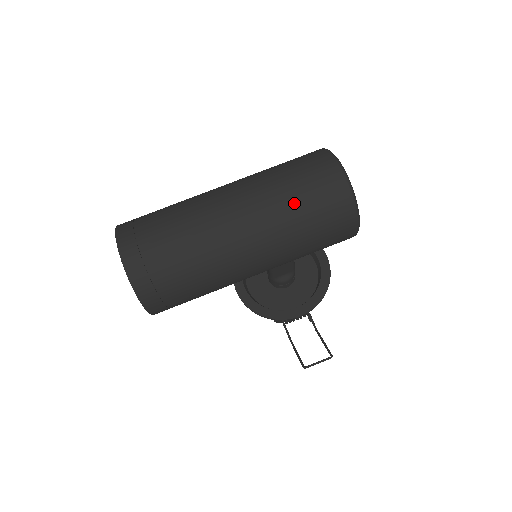
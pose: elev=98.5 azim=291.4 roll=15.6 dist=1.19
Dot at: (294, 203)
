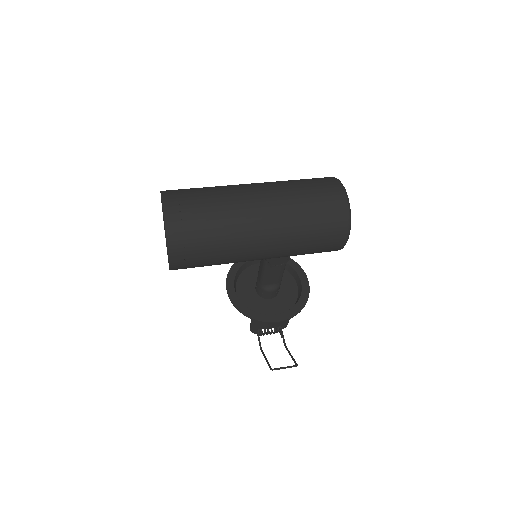
Dot at: (305, 204)
